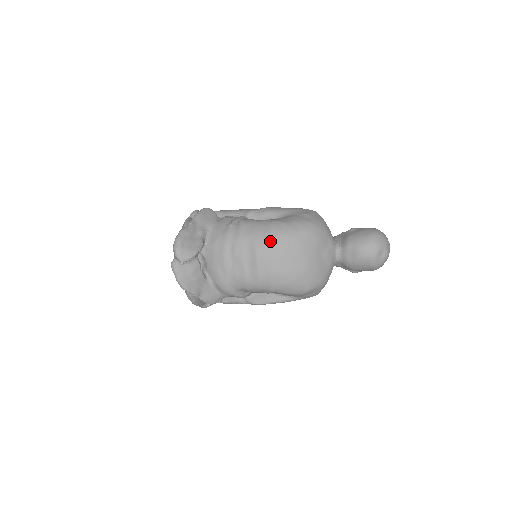
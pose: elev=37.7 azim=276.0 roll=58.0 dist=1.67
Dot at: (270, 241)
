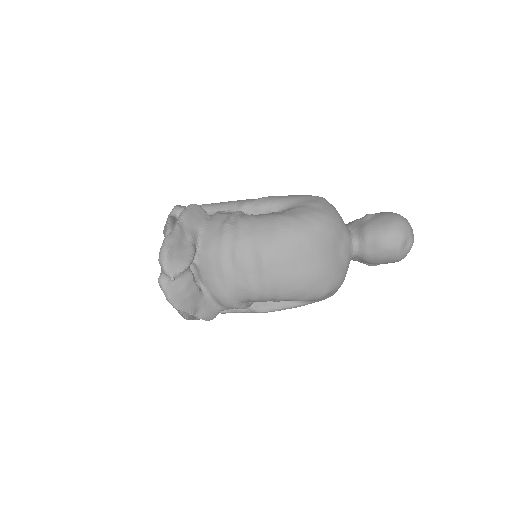
Dot at: (278, 242)
